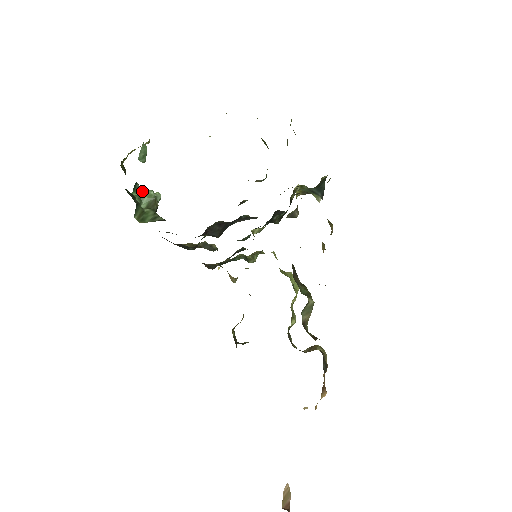
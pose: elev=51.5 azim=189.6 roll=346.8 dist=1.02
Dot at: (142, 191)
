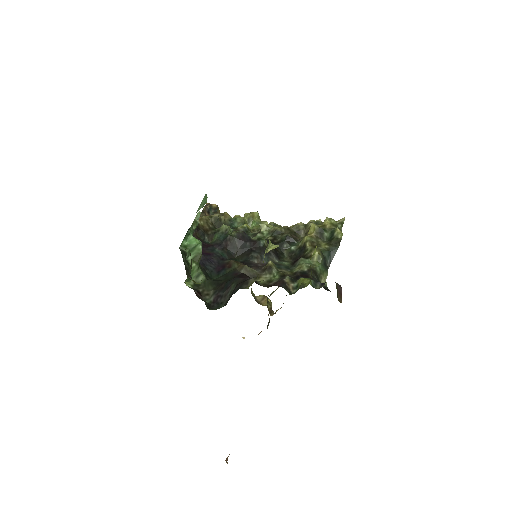
Dot at: (192, 241)
